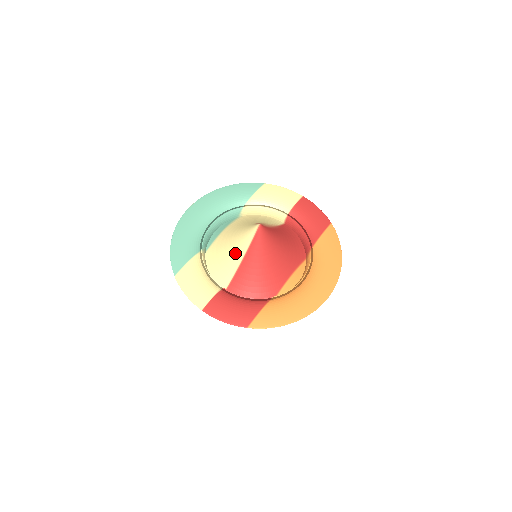
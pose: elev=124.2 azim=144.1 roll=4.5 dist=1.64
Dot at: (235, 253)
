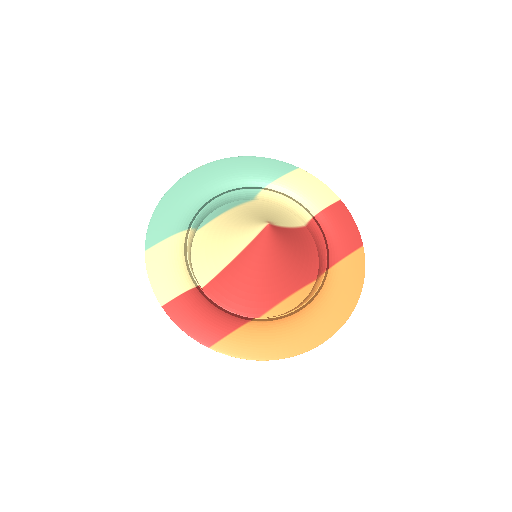
Dot at: (228, 247)
